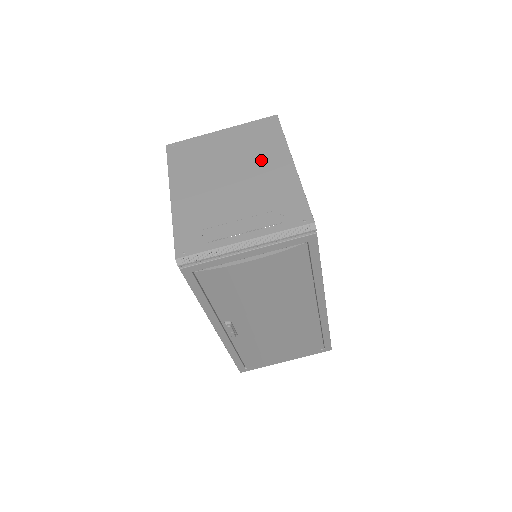
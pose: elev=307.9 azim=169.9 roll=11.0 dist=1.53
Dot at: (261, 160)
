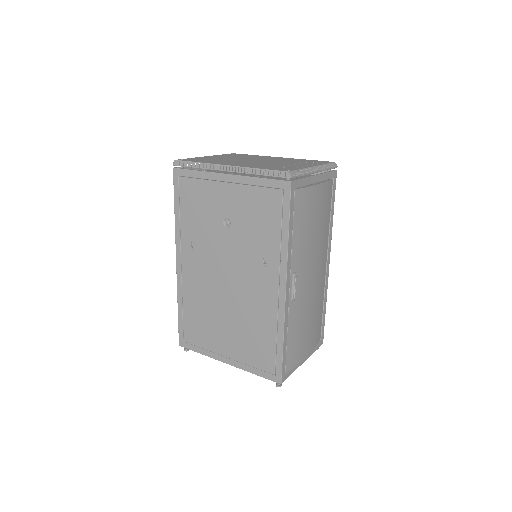
Dot at: (260, 158)
